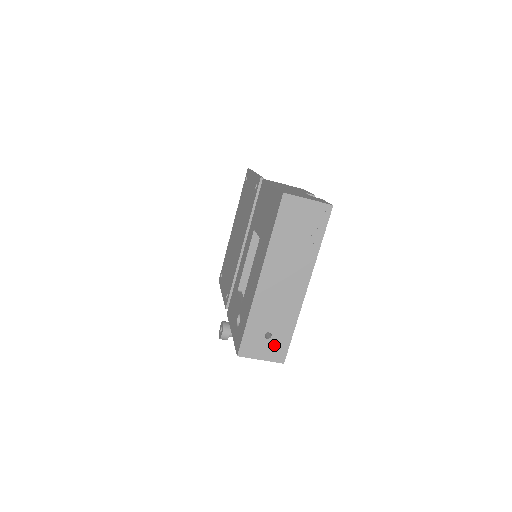
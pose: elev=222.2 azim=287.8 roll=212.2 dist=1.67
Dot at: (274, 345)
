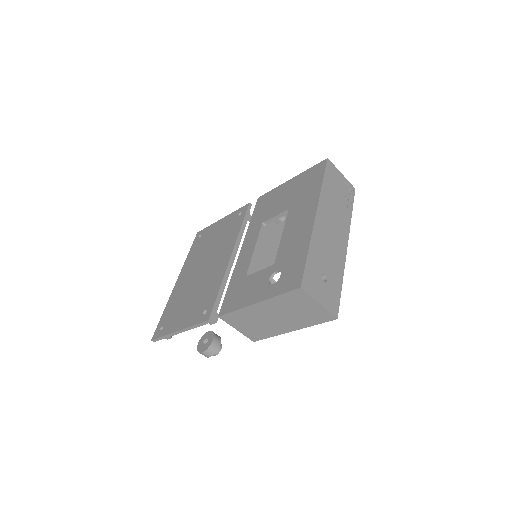
Dot at: (329, 292)
